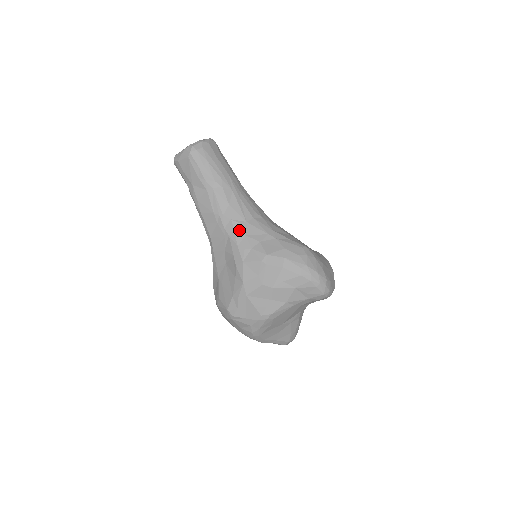
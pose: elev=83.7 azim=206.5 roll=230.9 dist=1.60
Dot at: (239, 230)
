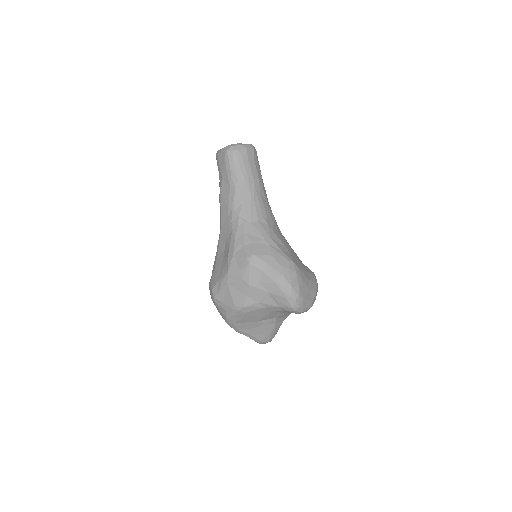
Dot at: (241, 227)
